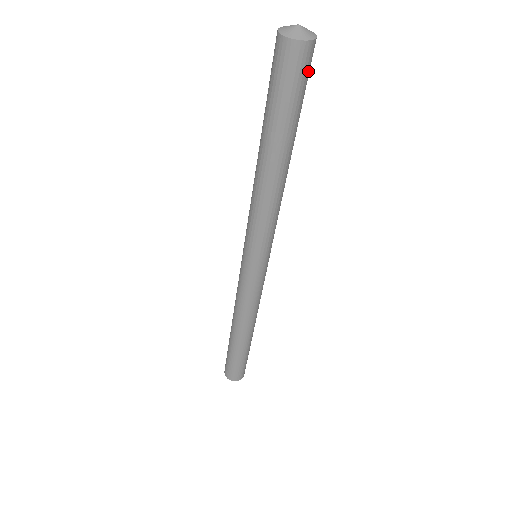
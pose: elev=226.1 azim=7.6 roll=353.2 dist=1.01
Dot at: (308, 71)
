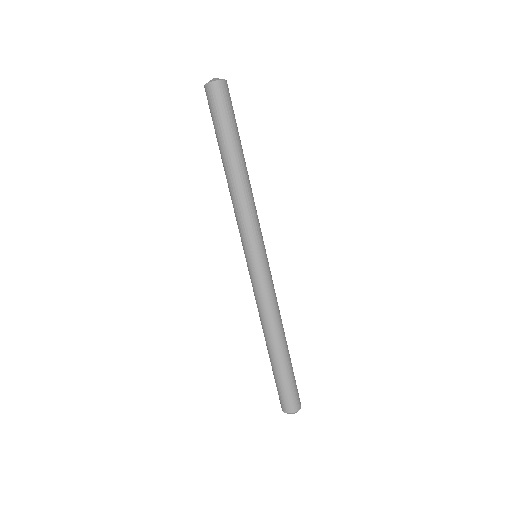
Dot at: occluded
